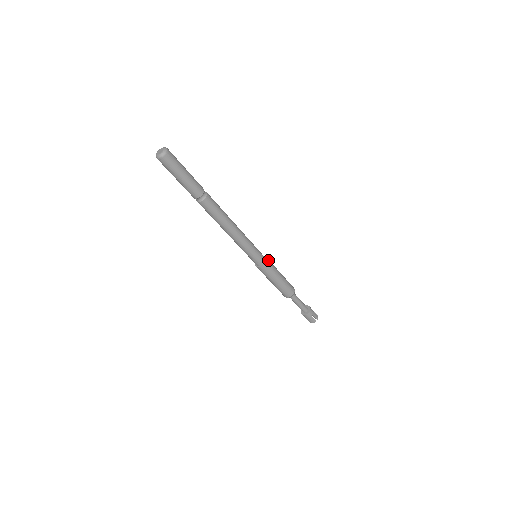
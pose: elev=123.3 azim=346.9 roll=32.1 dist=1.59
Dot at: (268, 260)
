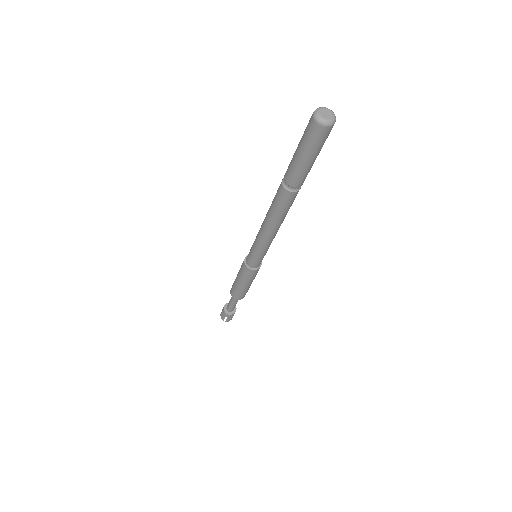
Dot at: (261, 264)
